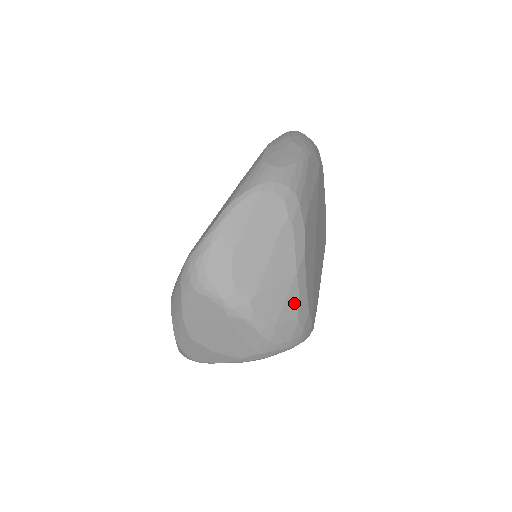
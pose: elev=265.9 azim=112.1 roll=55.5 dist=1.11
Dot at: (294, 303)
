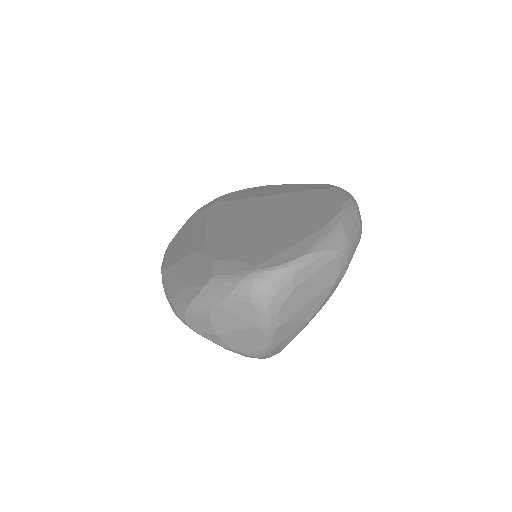
Dot at: (294, 336)
